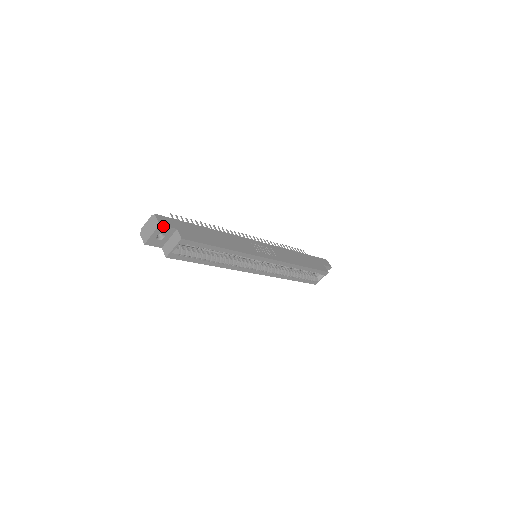
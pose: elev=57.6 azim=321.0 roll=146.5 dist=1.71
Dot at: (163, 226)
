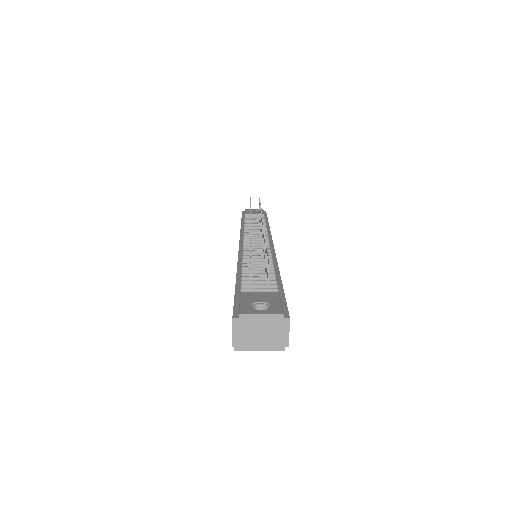
Dot at: (286, 342)
